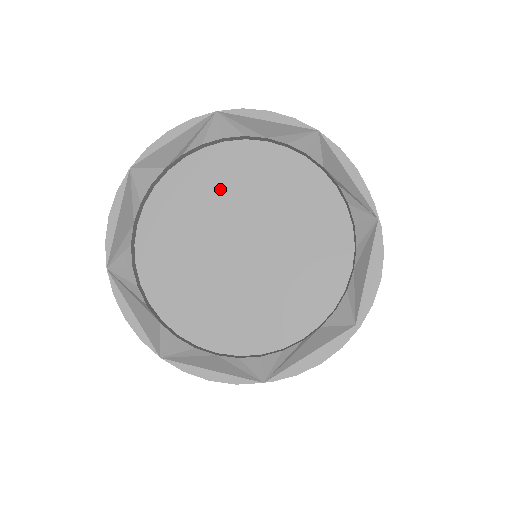
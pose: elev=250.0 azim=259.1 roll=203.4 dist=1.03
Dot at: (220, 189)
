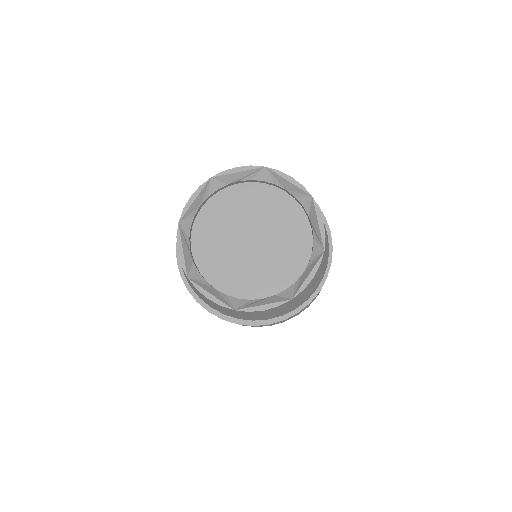
Dot at: (252, 206)
